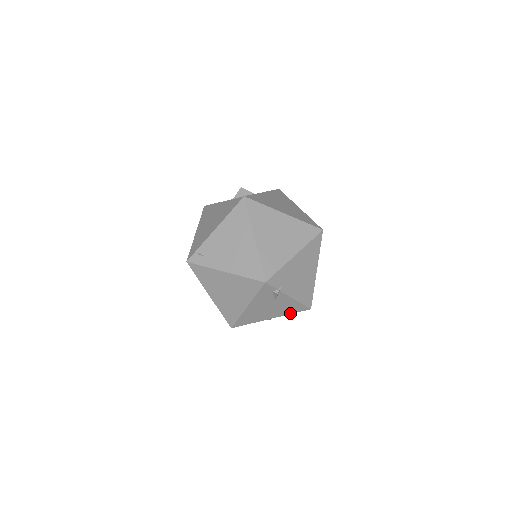
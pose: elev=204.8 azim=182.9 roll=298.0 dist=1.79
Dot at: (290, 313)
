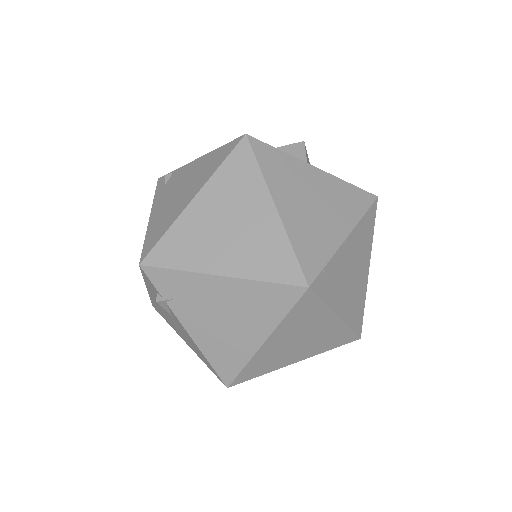
Dot at: occluded
